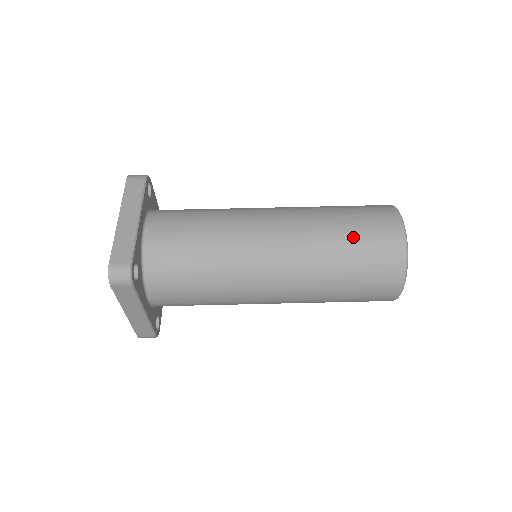
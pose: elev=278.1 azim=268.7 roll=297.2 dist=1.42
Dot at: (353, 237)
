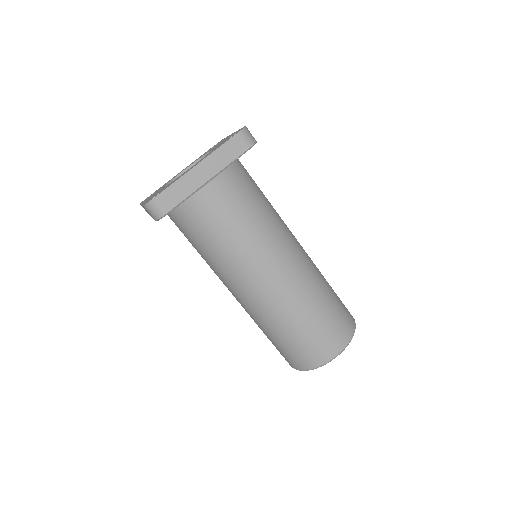
Dot at: (305, 331)
